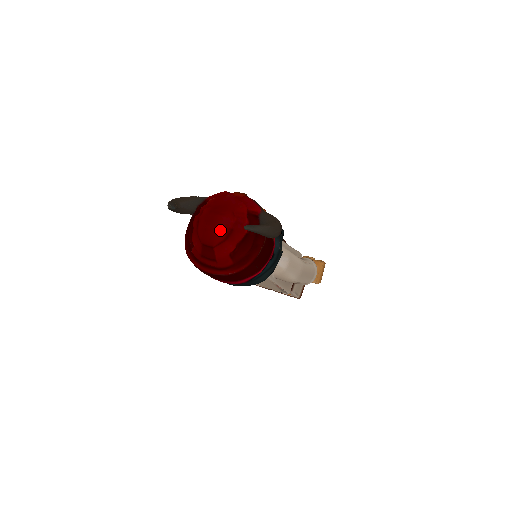
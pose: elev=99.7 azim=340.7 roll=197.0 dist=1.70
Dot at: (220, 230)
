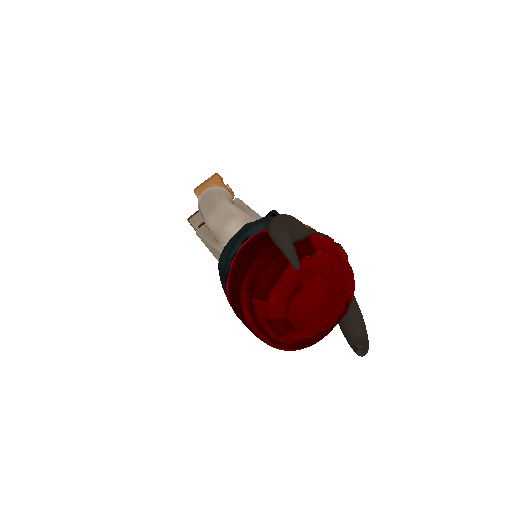
Dot at: (323, 323)
